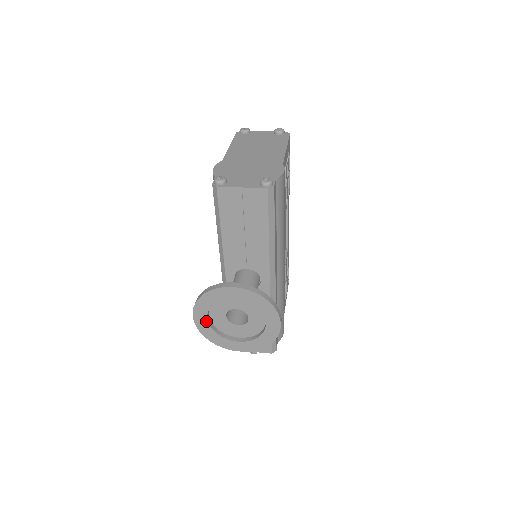
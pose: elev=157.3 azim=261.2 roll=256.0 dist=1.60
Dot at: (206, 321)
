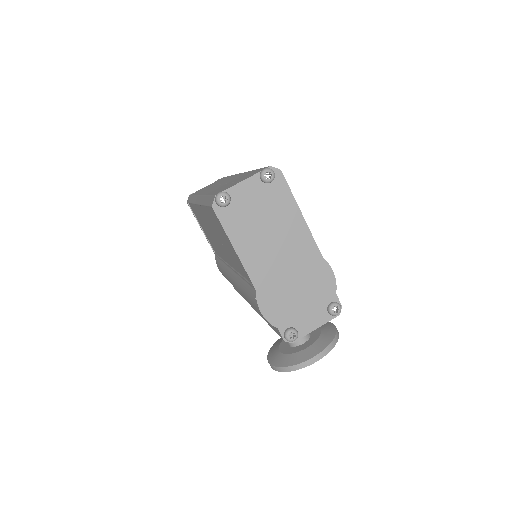
Dot at: occluded
